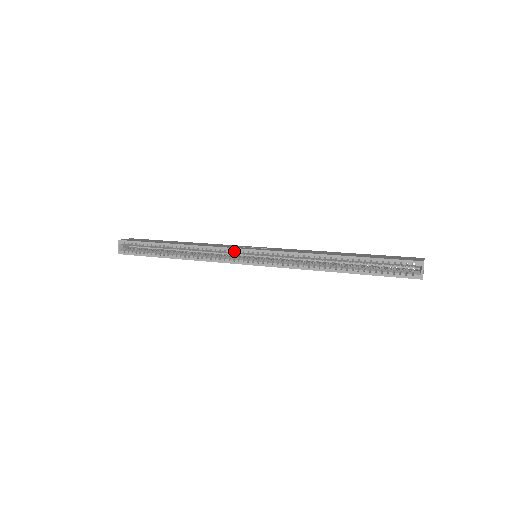
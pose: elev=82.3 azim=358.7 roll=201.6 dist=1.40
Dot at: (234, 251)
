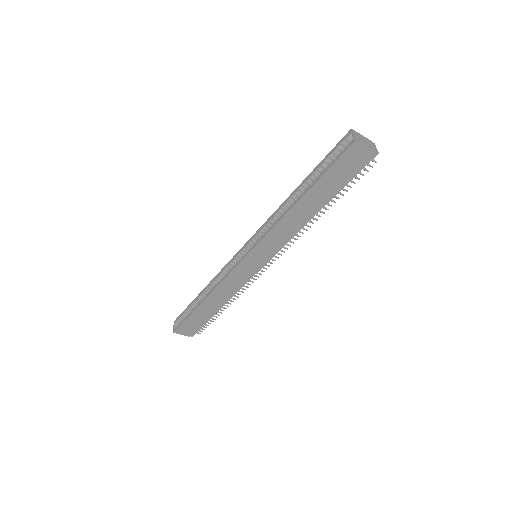
Dot at: (236, 260)
